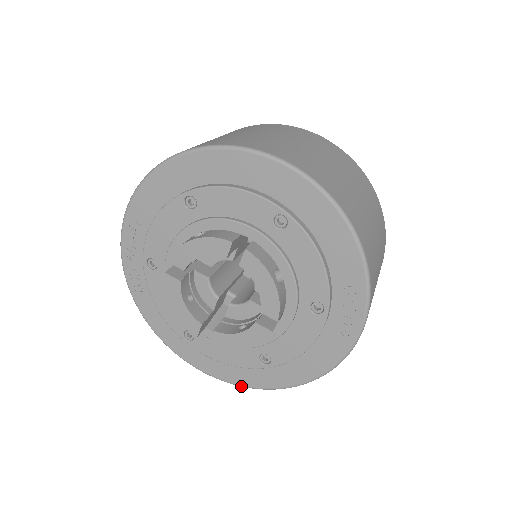
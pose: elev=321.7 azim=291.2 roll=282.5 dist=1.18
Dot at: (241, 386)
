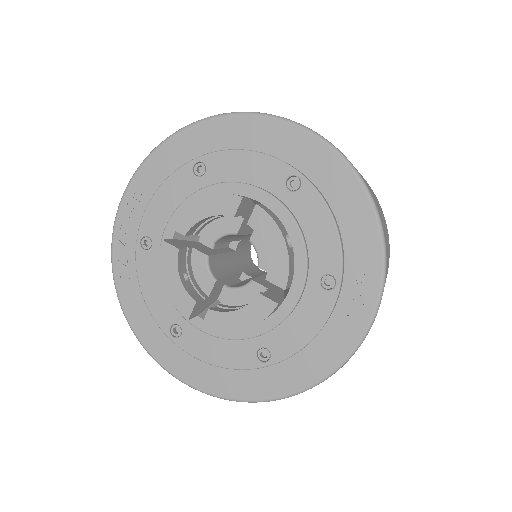
Dot at: (230, 399)
